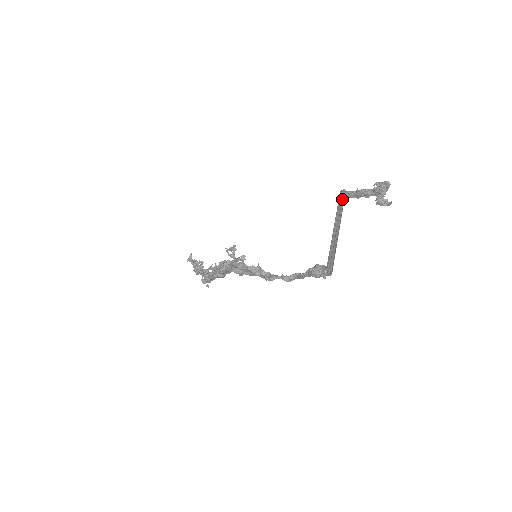
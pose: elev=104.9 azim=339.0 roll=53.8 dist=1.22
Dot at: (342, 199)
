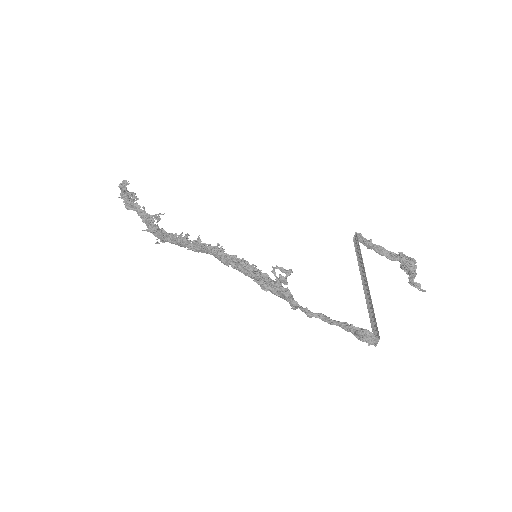
Dot at: (357, 243)
